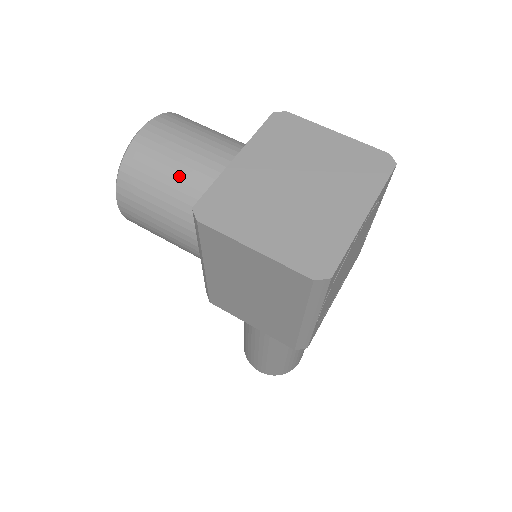
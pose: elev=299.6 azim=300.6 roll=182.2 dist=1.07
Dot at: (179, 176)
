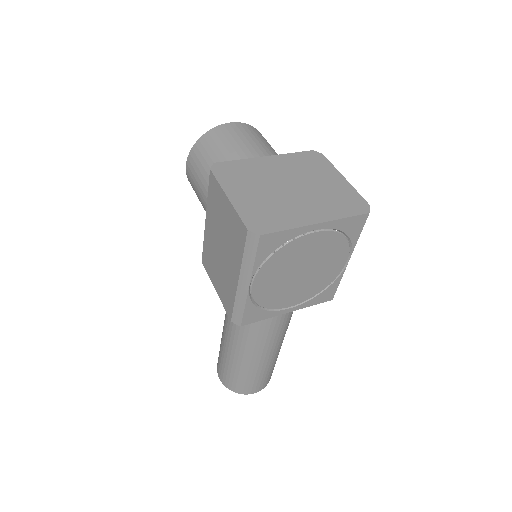
Dot at: (227, 155)
